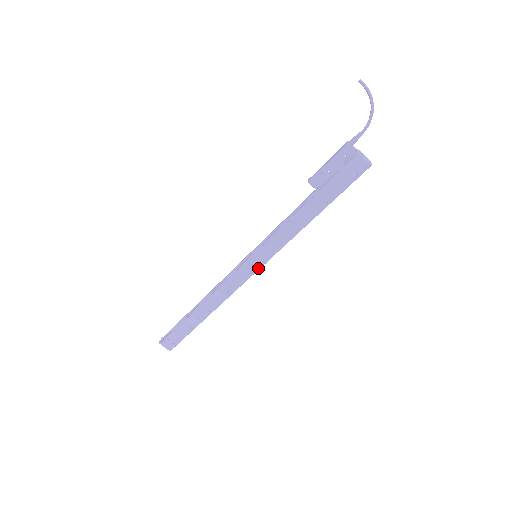
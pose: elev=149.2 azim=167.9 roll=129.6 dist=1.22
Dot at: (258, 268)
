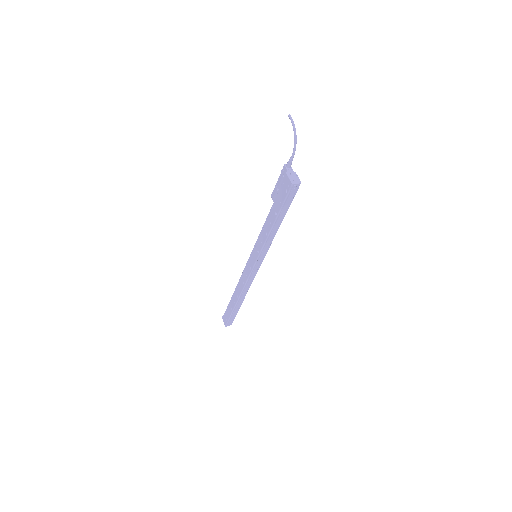
Dot at: (254, 266)
